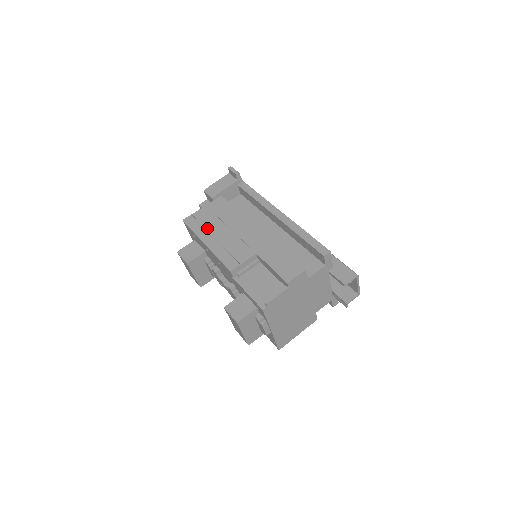
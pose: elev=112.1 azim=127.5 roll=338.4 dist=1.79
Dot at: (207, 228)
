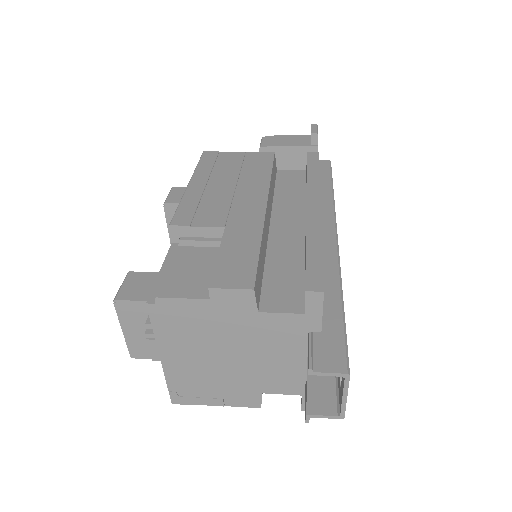
Dot at: (214, 171)
